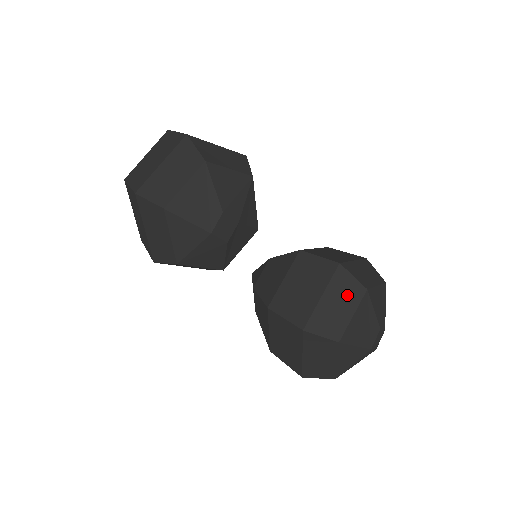
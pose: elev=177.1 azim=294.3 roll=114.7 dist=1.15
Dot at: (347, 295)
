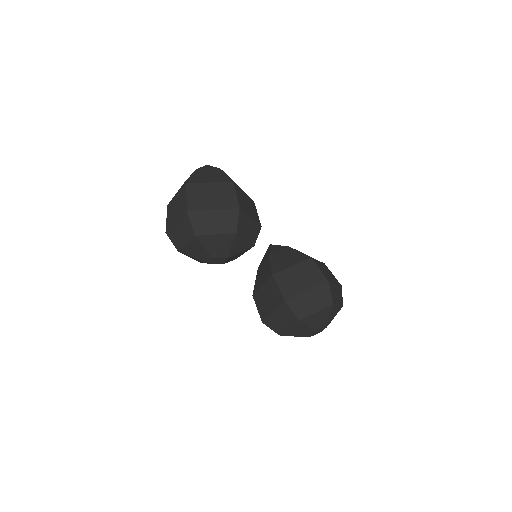
Dot at: (287, 318)
